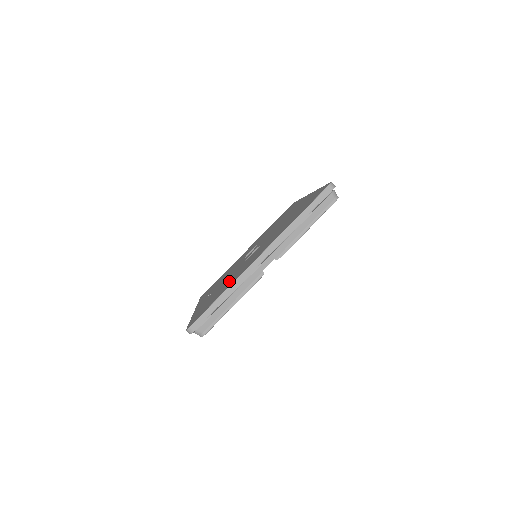
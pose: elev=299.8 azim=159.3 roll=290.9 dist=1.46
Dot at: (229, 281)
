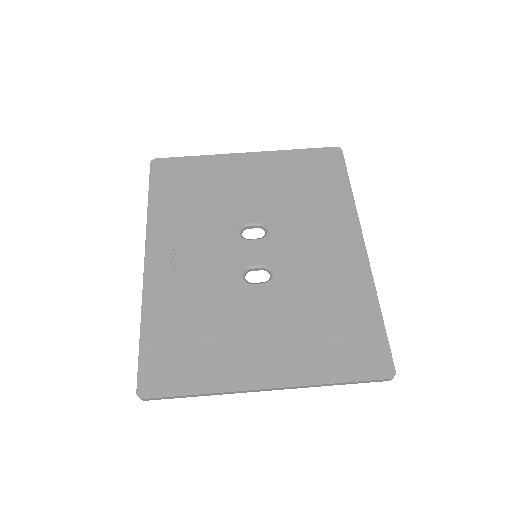
Dot at: (214, 339)
